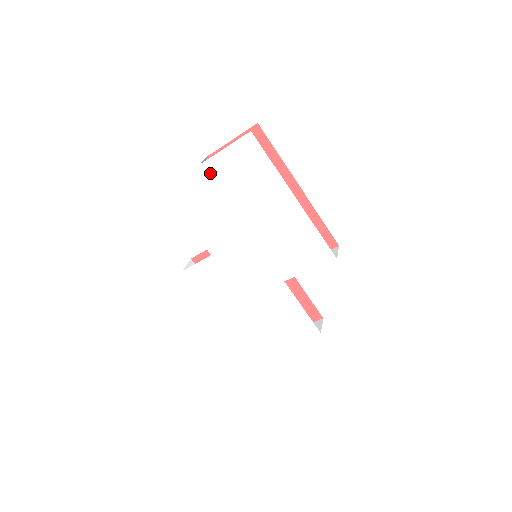
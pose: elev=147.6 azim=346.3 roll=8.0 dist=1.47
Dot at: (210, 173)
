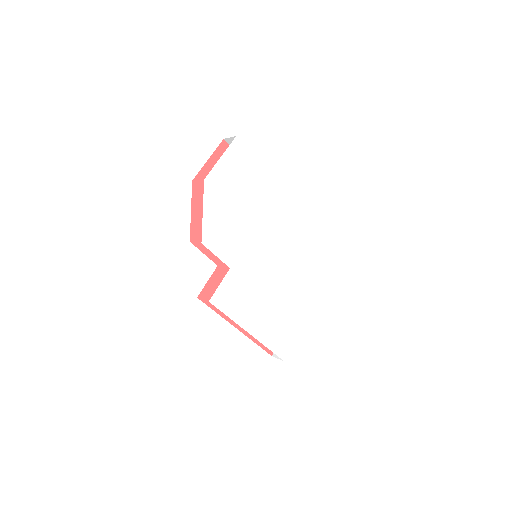
Dot at: (214, 184)
